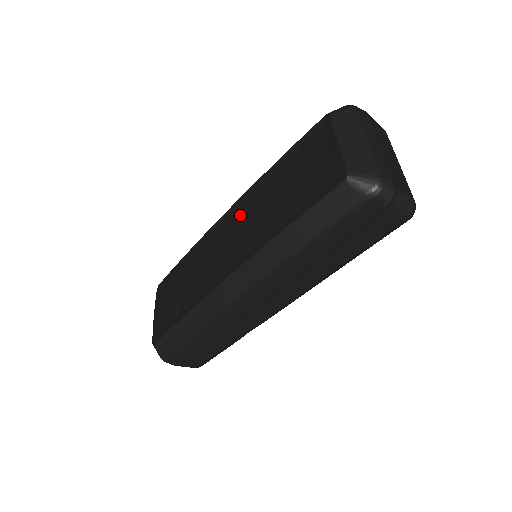
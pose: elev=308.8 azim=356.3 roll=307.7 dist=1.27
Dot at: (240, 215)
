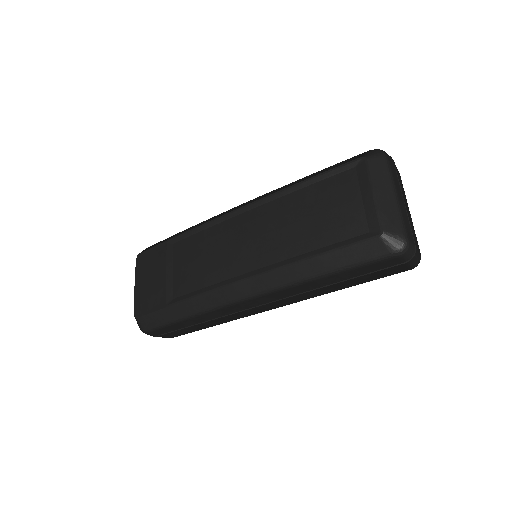
Dot at: (254, 221)
